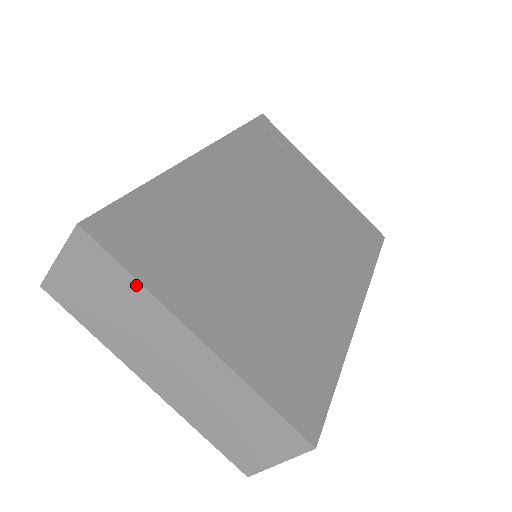
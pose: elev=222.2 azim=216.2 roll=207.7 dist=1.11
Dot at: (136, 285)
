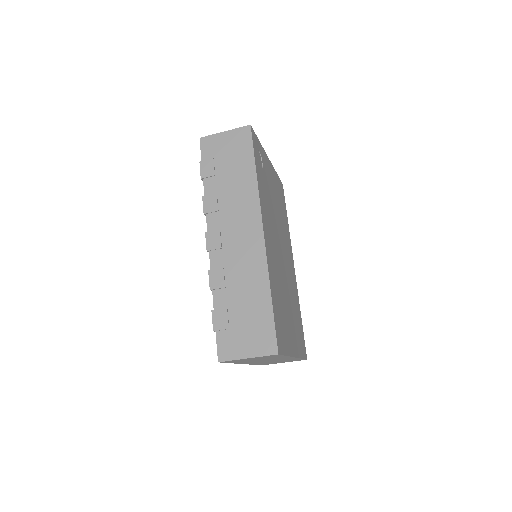
Dot at: (284, 356)
